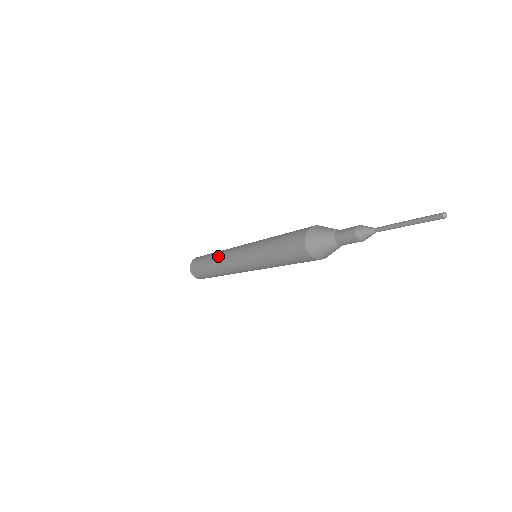
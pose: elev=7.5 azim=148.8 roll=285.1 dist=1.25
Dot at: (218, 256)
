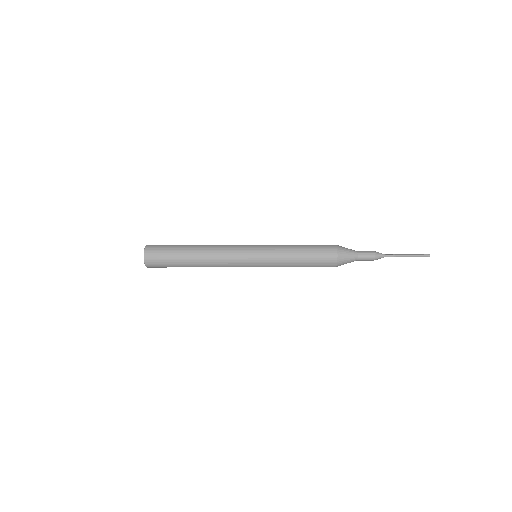
Dot at: (209, 246)
